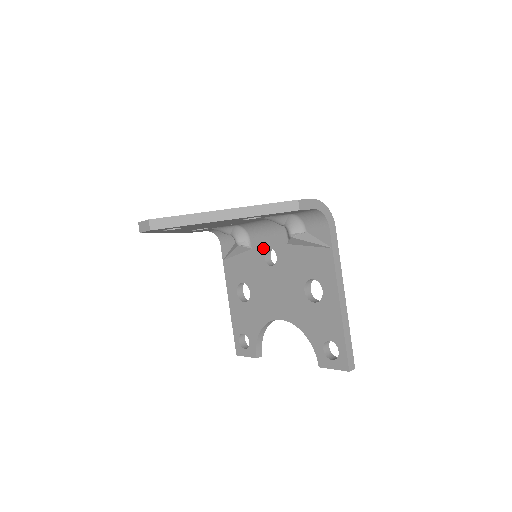
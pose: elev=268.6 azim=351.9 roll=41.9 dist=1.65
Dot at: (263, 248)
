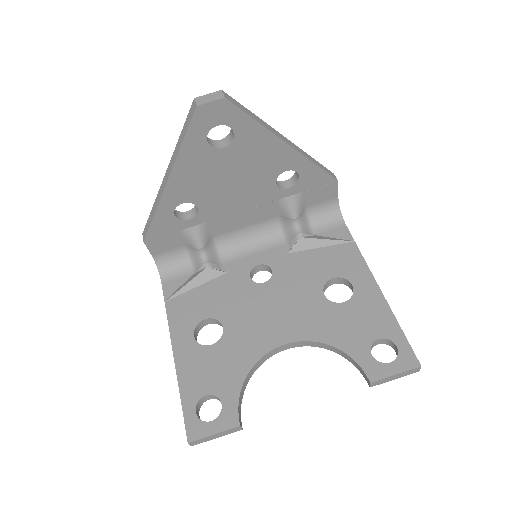
Dot at: (247, 267)
